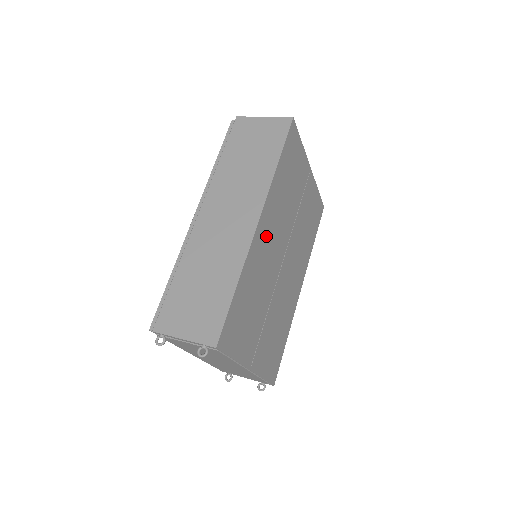
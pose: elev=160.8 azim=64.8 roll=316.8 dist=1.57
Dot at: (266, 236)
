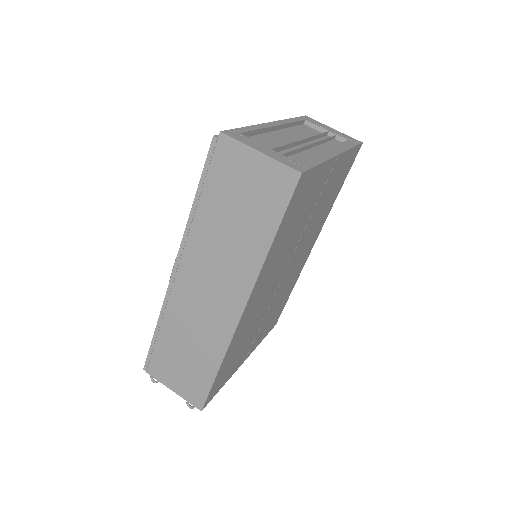
Dot at: (256, 300)
